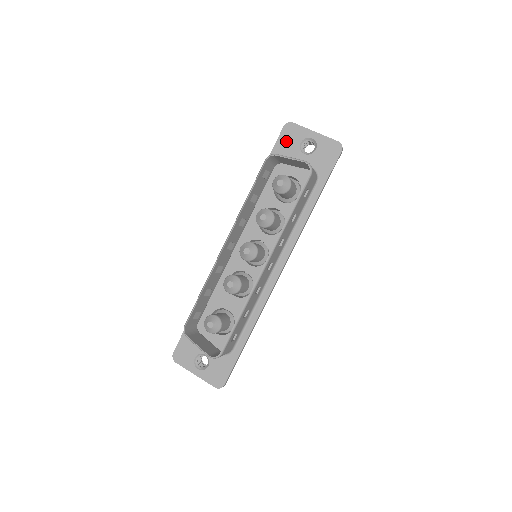
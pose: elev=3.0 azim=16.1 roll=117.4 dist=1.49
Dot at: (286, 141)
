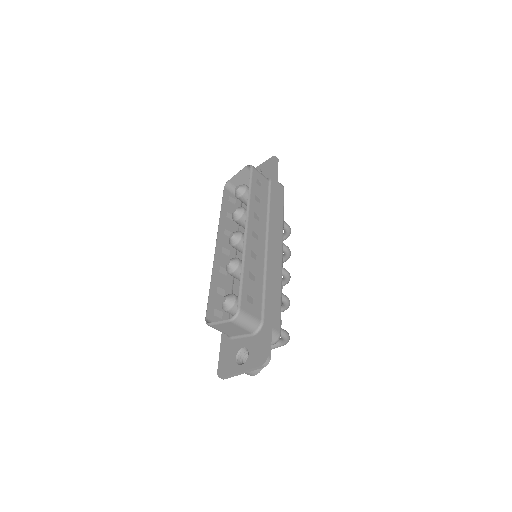
Dot at: occluded
